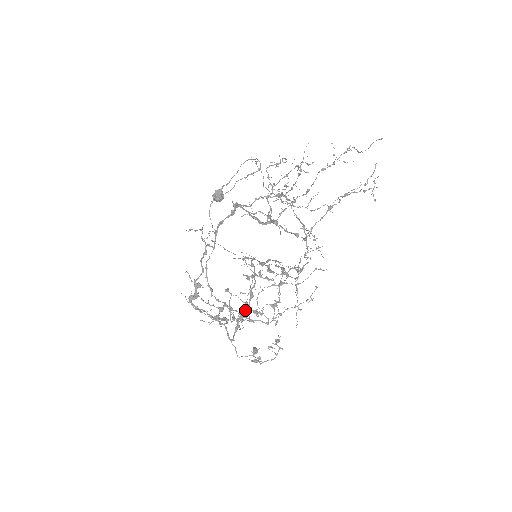
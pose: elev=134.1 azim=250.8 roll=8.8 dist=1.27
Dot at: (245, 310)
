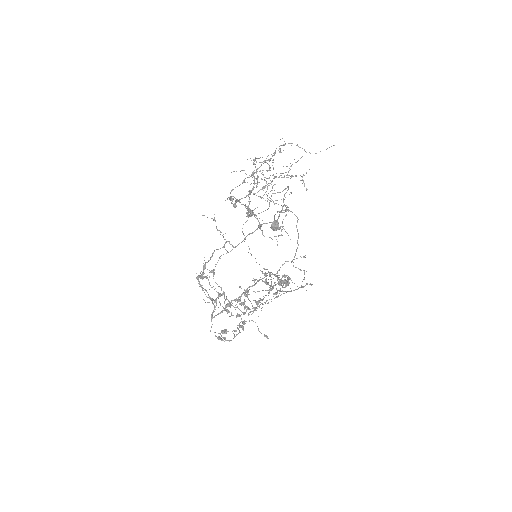
Dot at: (235, 299)
